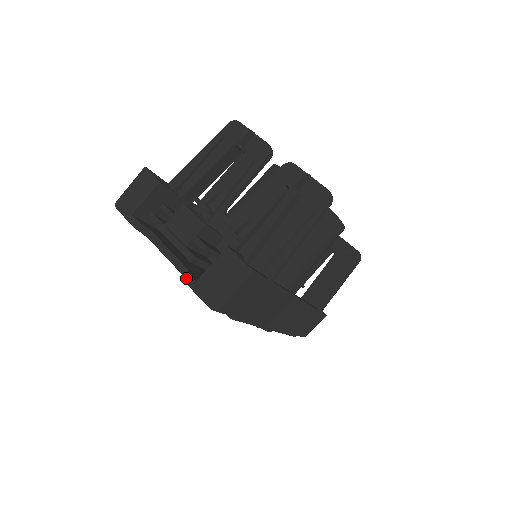
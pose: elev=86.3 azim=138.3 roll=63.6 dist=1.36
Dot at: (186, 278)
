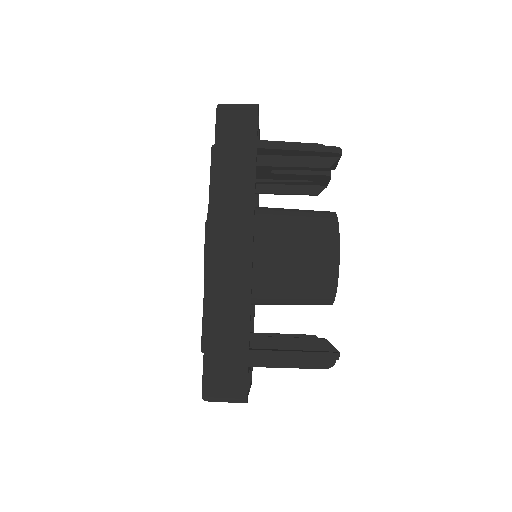
Dot at: occluded
